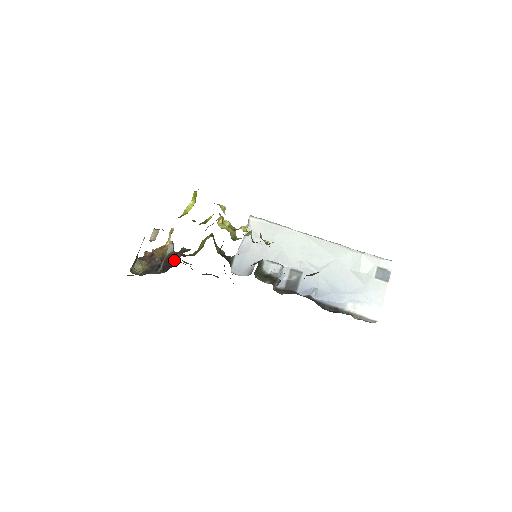
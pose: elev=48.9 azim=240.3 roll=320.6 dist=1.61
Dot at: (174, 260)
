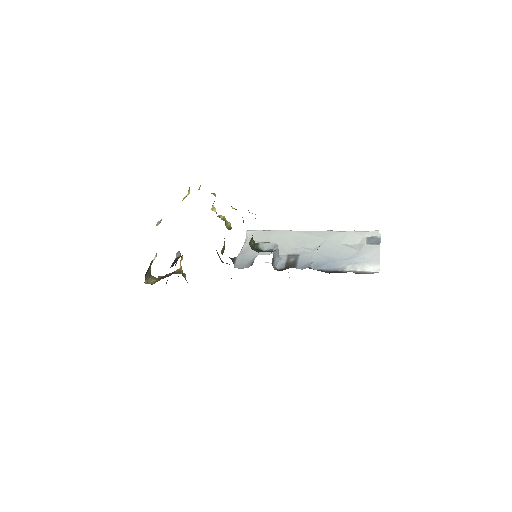
Dot at: occluded
